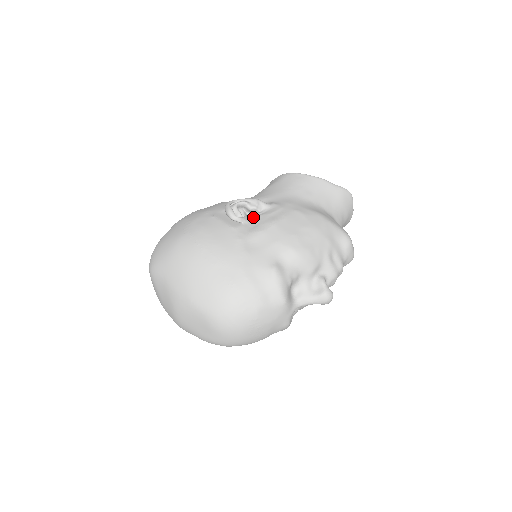
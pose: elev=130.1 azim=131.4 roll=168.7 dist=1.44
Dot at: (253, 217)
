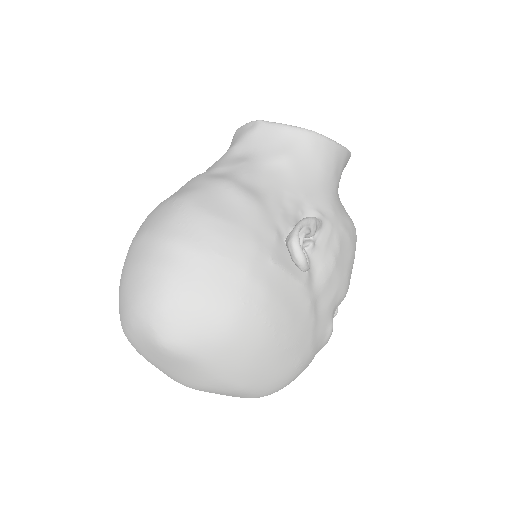
Dot at: (311, 251)
